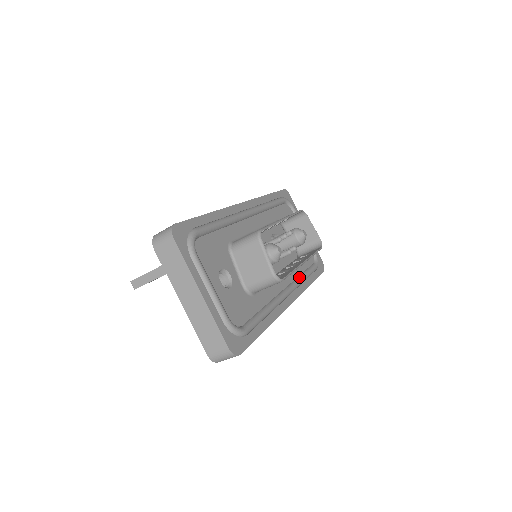
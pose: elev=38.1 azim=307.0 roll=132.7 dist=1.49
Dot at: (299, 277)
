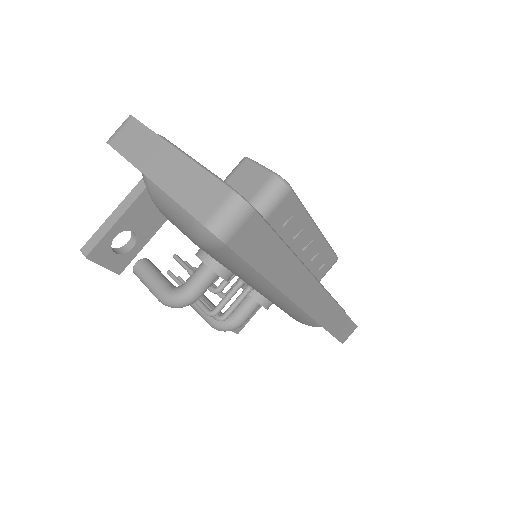
Dot at: occluded
